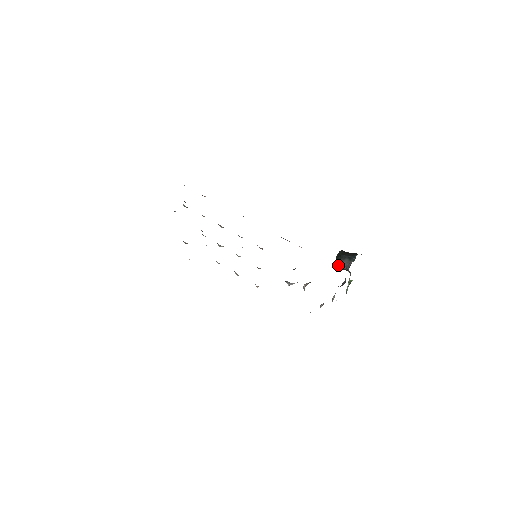
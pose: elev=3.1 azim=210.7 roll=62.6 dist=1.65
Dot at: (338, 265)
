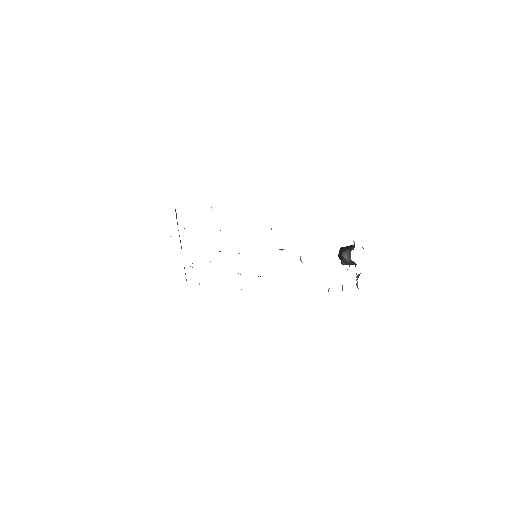
Dot at: (341, 260)
